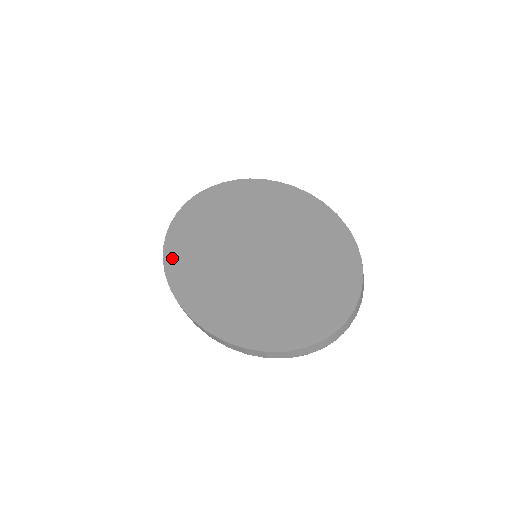
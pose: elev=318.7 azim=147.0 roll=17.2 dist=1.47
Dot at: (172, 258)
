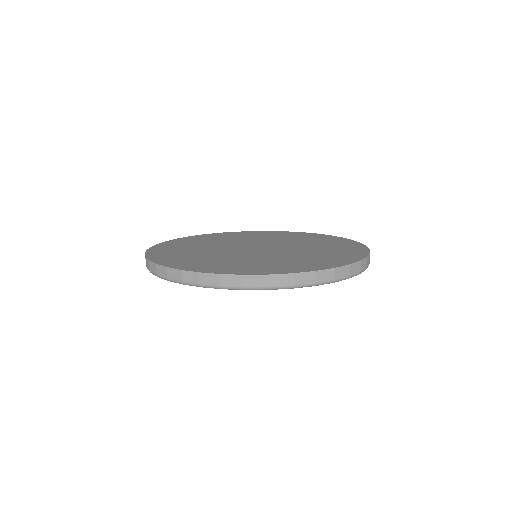
Dot at: (189, 267)
